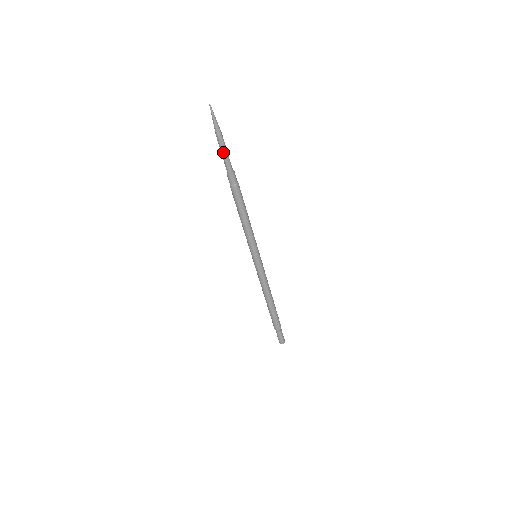
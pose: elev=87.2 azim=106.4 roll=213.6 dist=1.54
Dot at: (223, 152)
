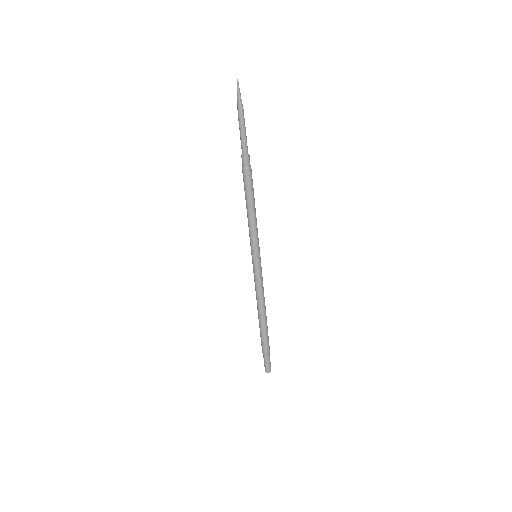
Dot at: (241, 130)
